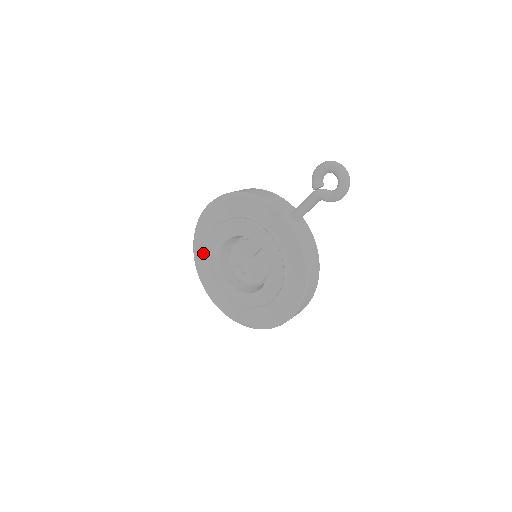
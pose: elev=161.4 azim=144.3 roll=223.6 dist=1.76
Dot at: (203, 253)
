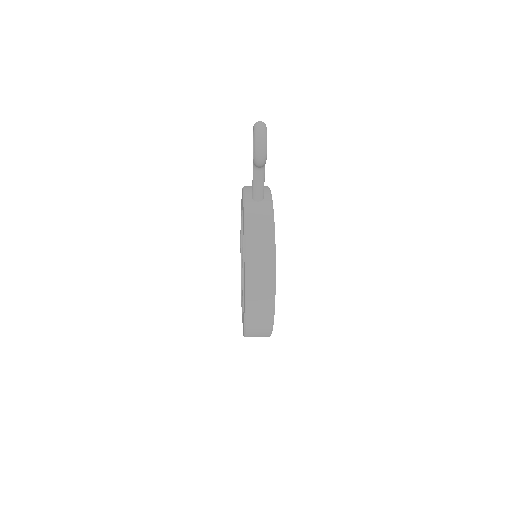
Dot at: occluded
